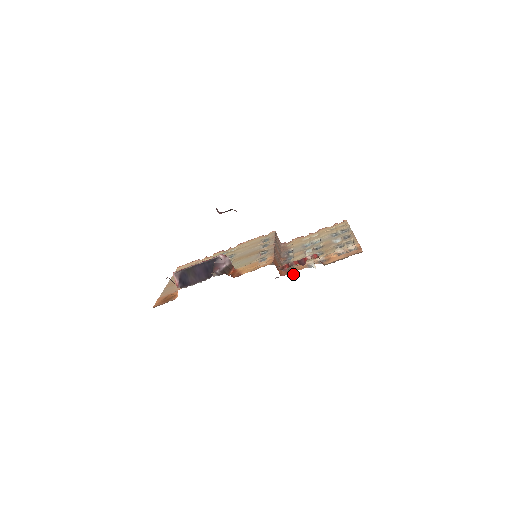
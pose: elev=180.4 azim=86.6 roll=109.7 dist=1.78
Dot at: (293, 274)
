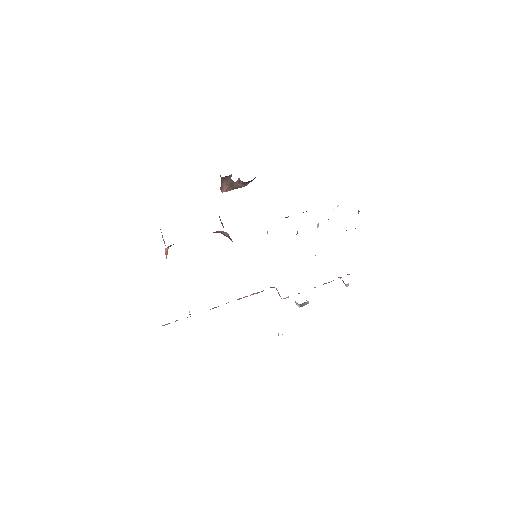
Dot at: (296, 234)
